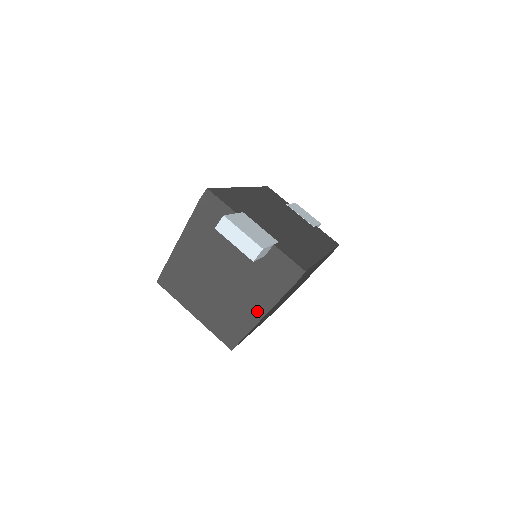
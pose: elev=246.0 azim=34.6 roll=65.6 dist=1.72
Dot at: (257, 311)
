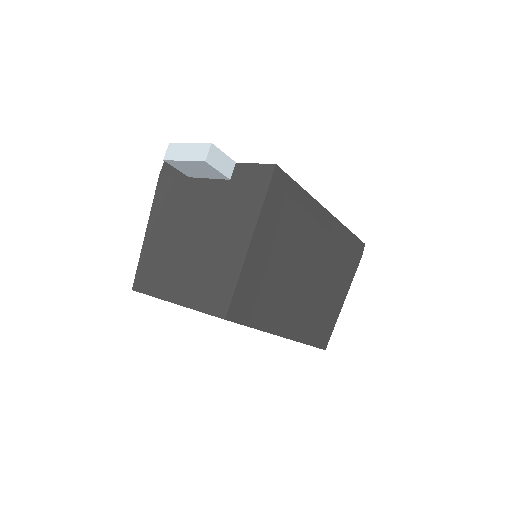
Dot at: (239, 246)
